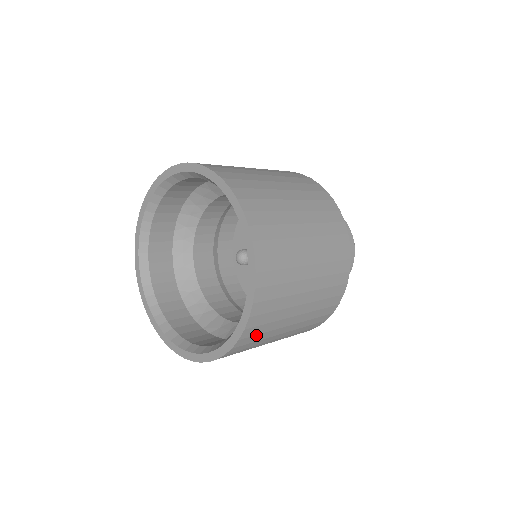
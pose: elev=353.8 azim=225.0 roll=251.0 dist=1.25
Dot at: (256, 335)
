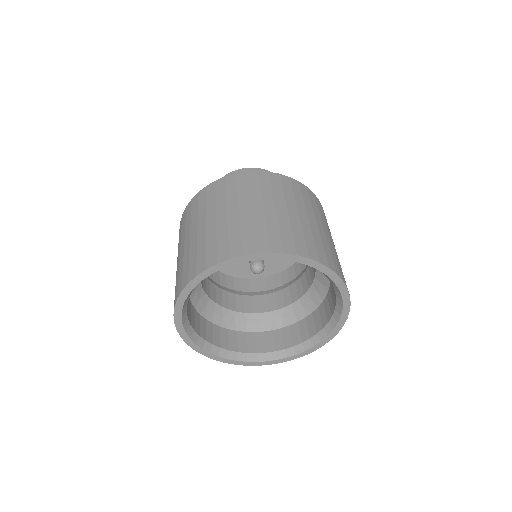
Dot at: occluded
